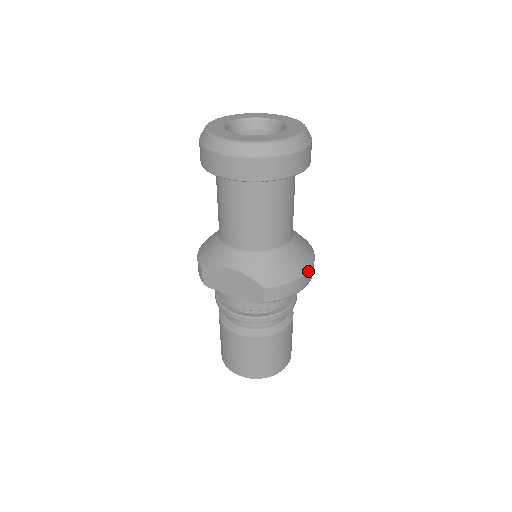
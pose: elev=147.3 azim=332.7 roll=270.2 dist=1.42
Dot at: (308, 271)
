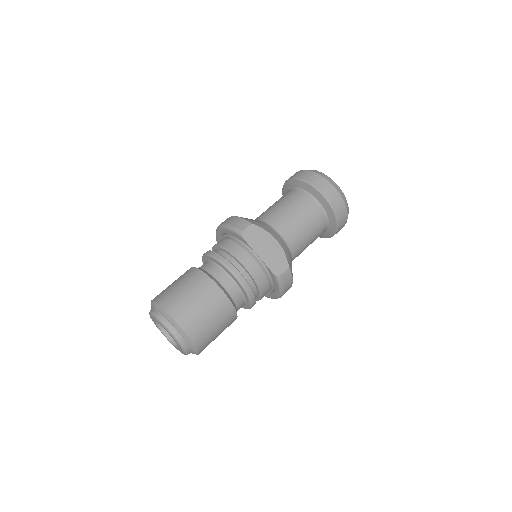
Dot at: occluded
